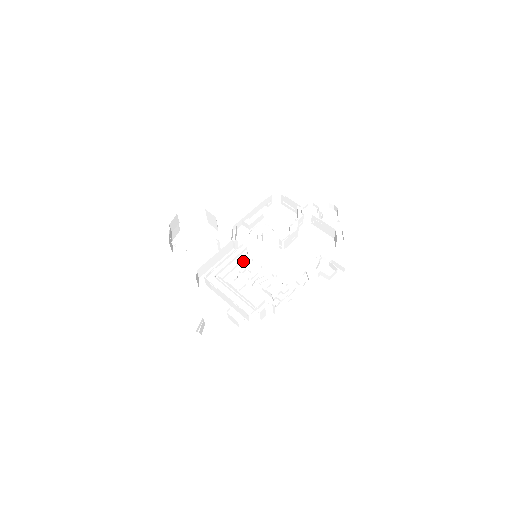
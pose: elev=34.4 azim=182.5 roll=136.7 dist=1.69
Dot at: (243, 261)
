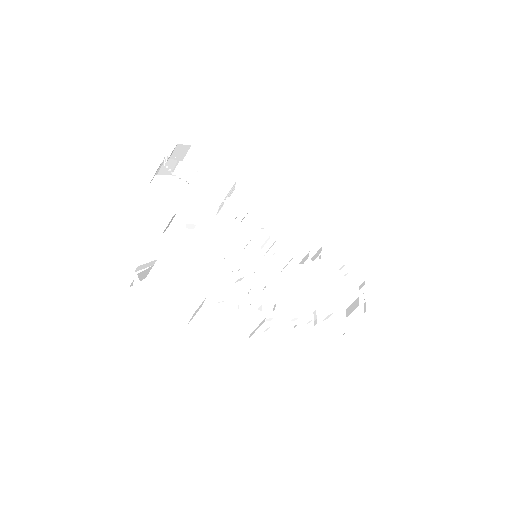
Dot at: (234, 252)
